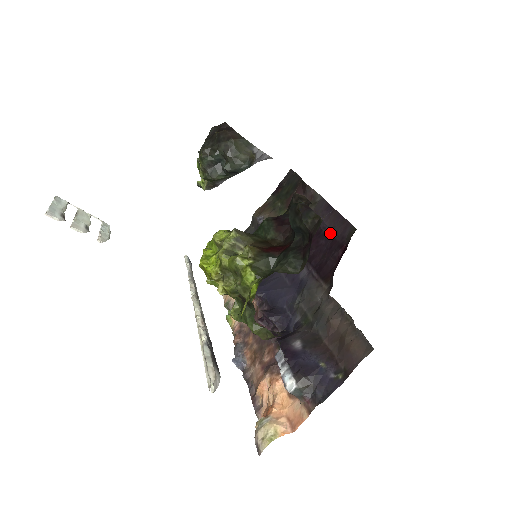
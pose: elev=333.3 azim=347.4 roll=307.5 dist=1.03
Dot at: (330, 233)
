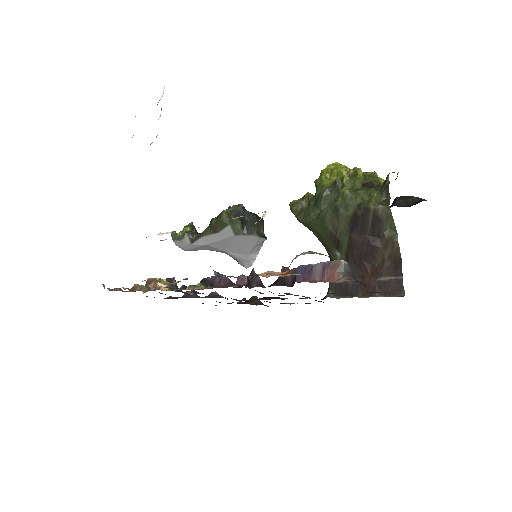
Dot at: occluded
